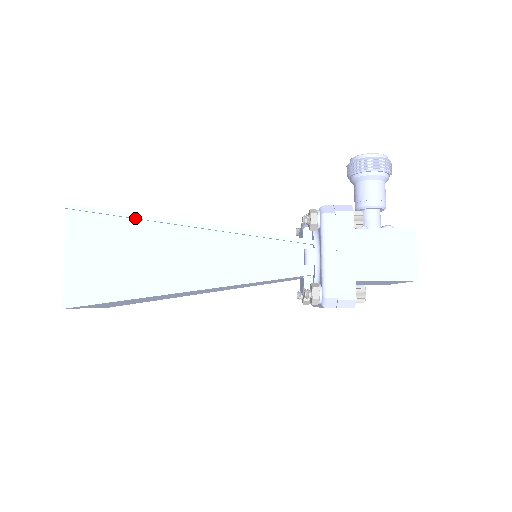
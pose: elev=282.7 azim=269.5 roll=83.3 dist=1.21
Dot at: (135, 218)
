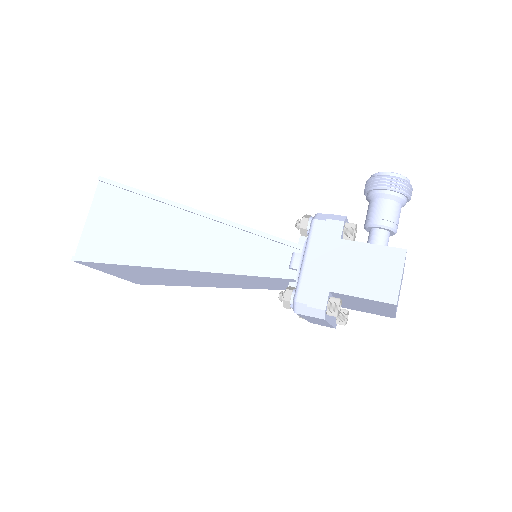
Dot at: (149, 197)
